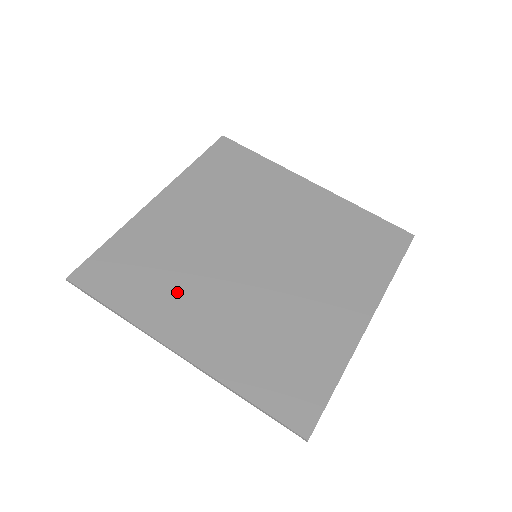
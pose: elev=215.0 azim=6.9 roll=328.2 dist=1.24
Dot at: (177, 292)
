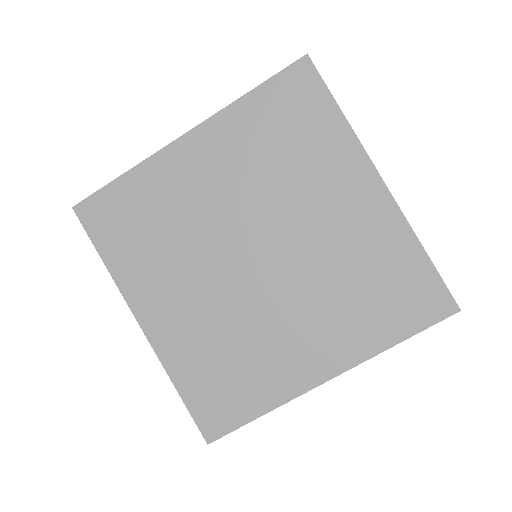
Dot at: (161, 265)
